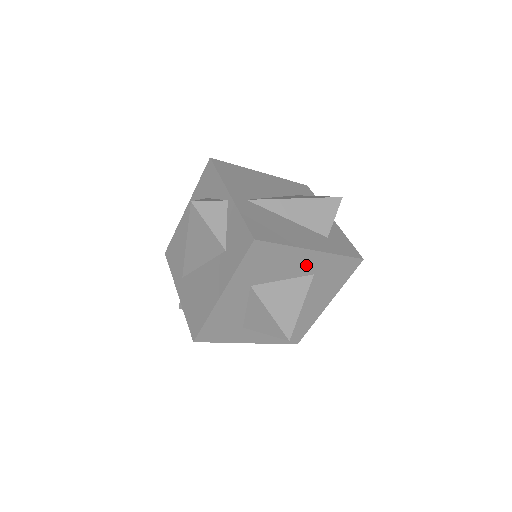
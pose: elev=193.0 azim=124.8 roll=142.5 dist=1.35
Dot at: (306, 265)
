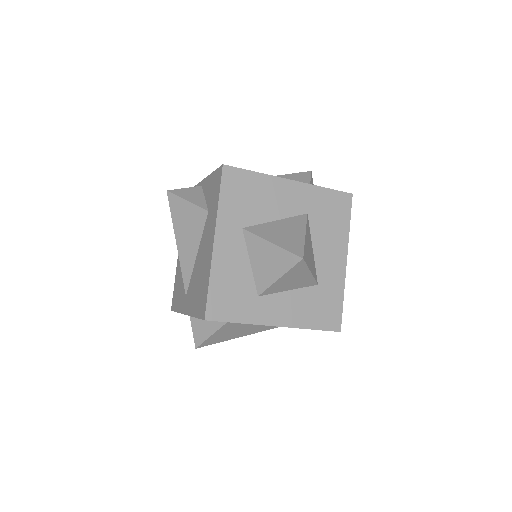
Dot at: (292, 200)
